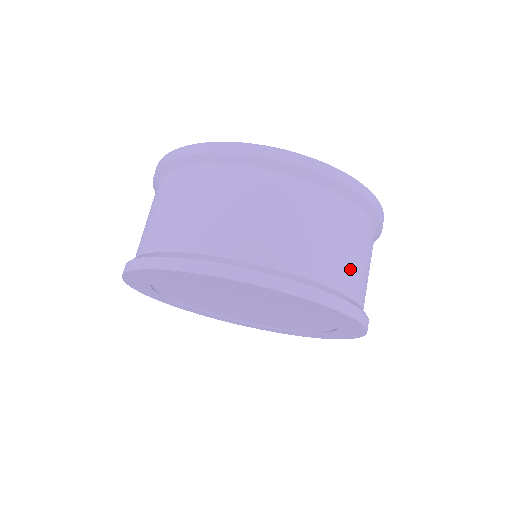
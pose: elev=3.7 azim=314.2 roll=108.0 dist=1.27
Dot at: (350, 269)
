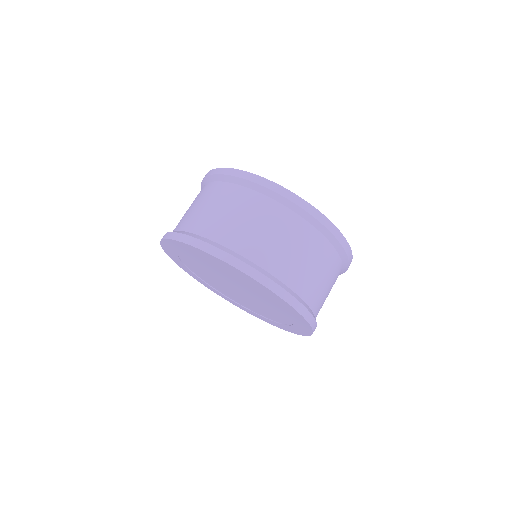
Dot at: (319, 292)
